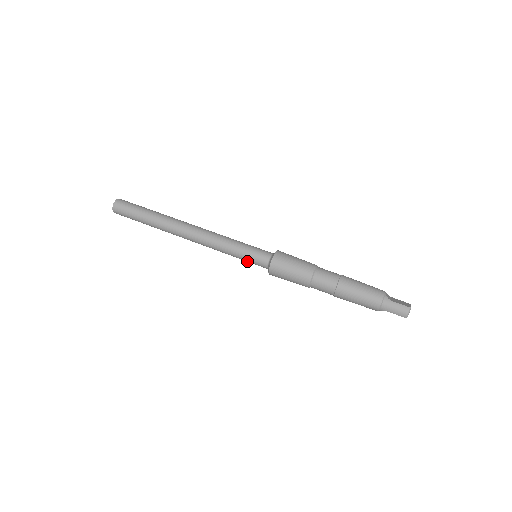
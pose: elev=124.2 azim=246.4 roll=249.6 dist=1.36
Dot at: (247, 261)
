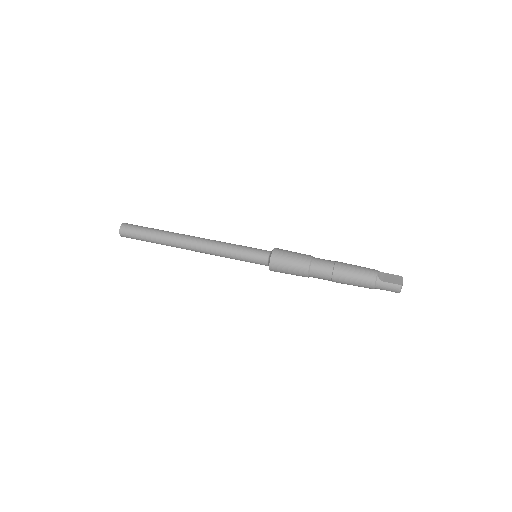
Dot at: occluded
